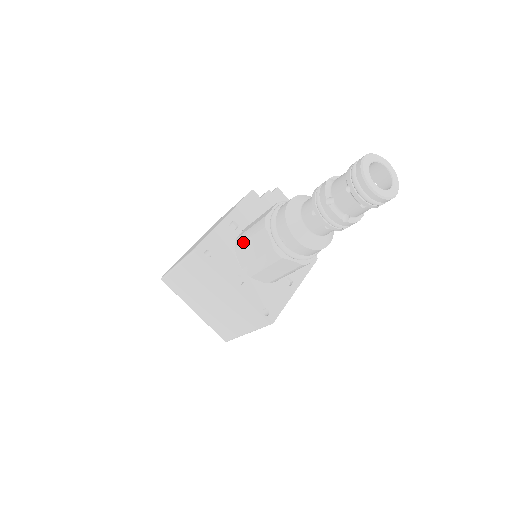
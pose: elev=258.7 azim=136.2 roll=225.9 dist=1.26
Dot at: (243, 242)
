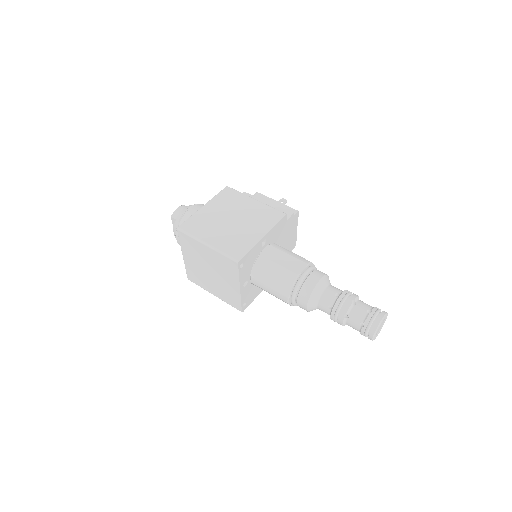
Dot at: (267, 268)
